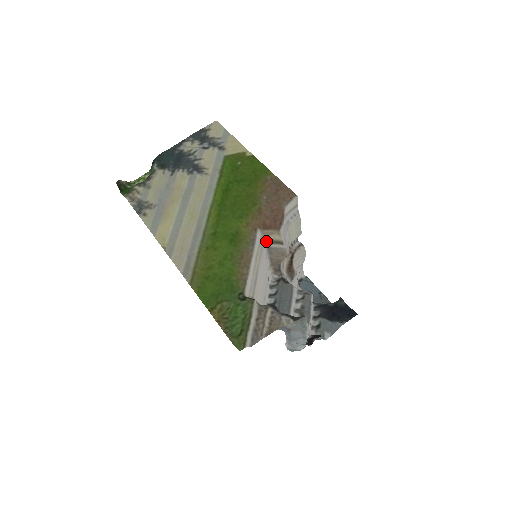
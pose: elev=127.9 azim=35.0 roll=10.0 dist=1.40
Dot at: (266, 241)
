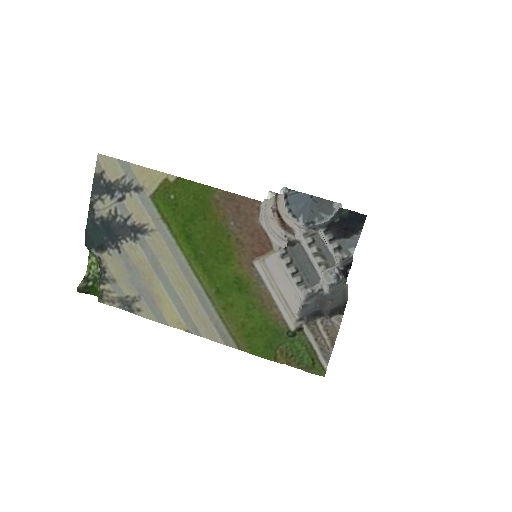
Dot at: (264, 258)
